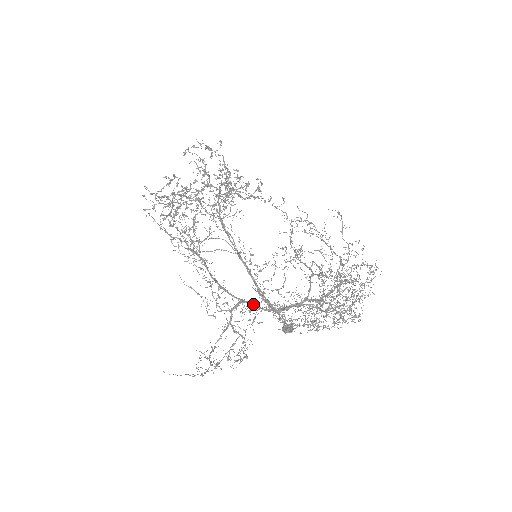
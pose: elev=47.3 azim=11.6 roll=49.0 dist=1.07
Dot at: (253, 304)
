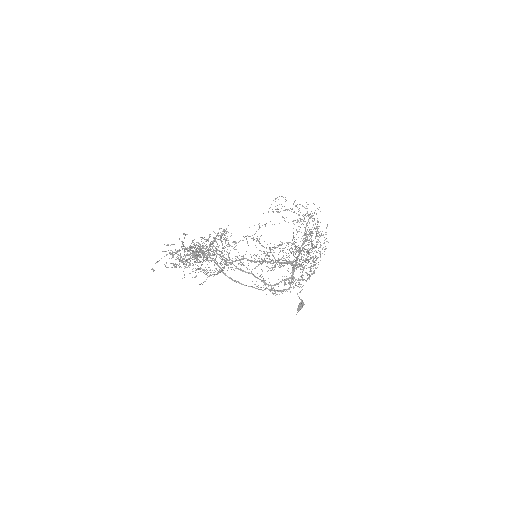
Dot at: (283, 262)
